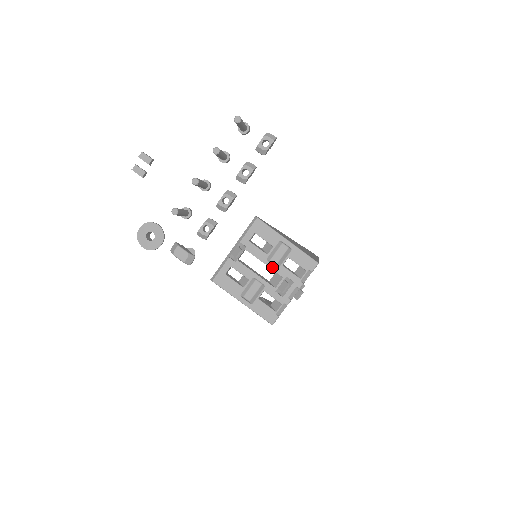
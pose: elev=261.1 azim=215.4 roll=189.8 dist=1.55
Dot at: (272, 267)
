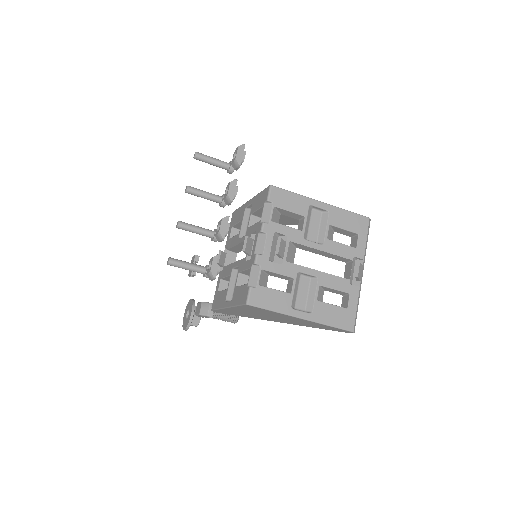
Dot at: (242, 240)
